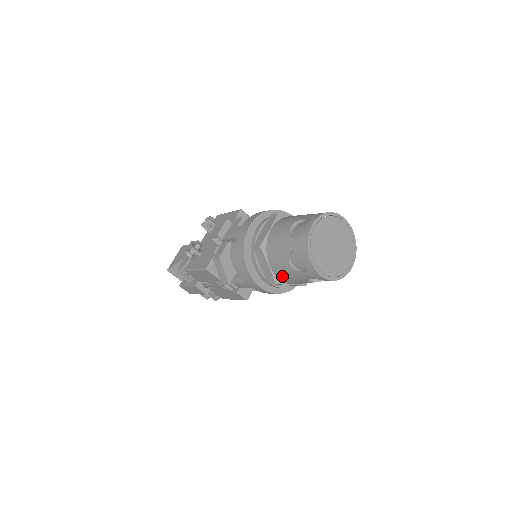
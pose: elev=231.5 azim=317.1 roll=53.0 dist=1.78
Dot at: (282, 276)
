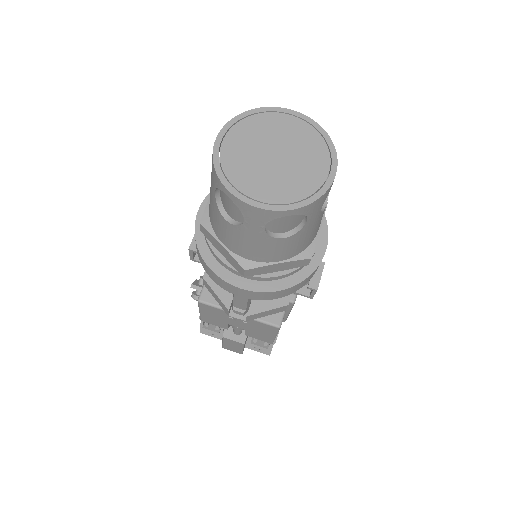
Dot at: (244, 251)
